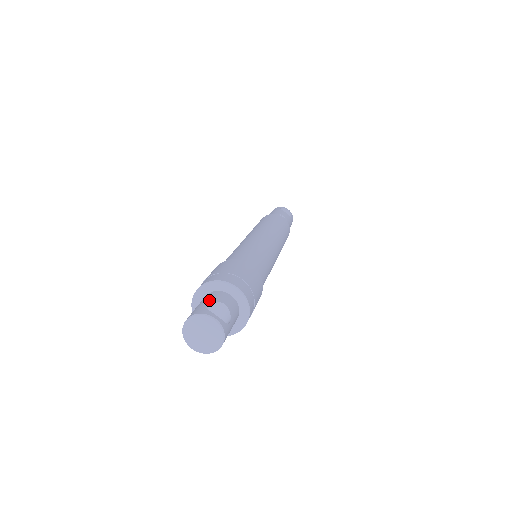
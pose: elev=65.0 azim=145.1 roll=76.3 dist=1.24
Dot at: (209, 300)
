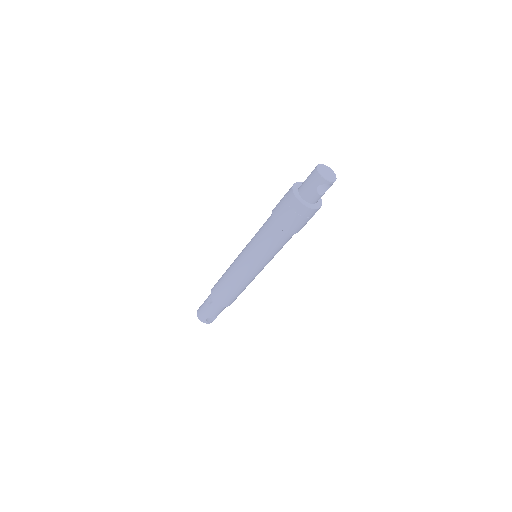
Dot at: occluded
